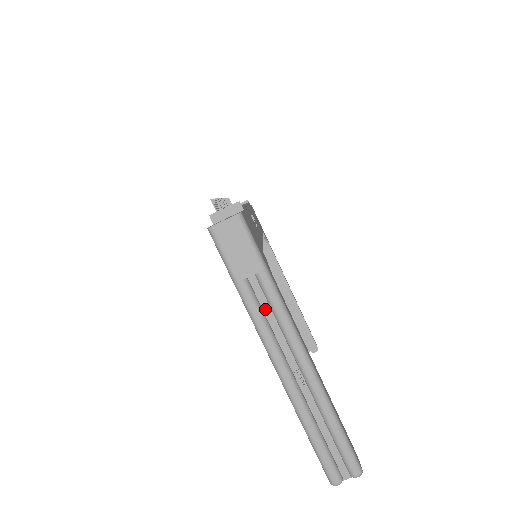
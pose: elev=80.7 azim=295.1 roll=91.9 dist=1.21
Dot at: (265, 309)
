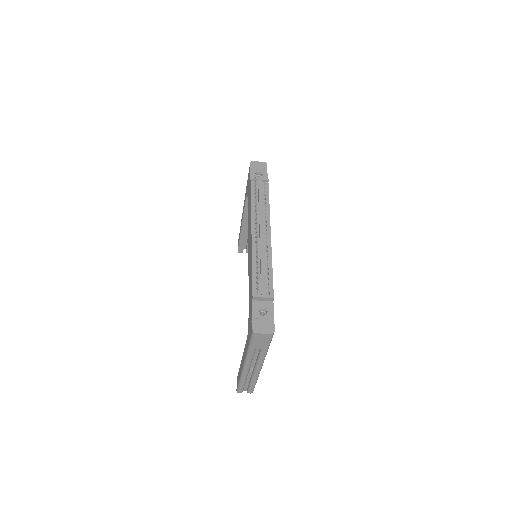
Dot at: (255, 353)
